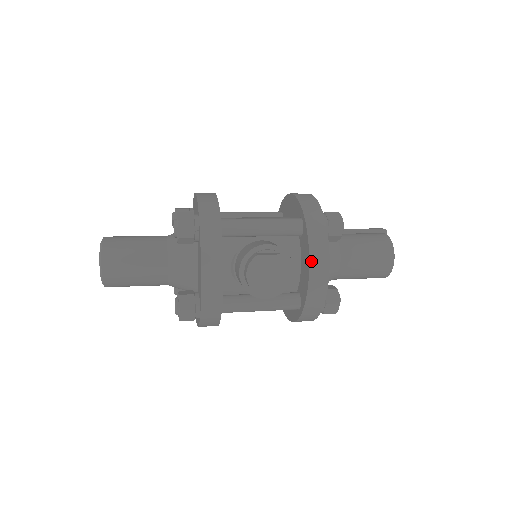
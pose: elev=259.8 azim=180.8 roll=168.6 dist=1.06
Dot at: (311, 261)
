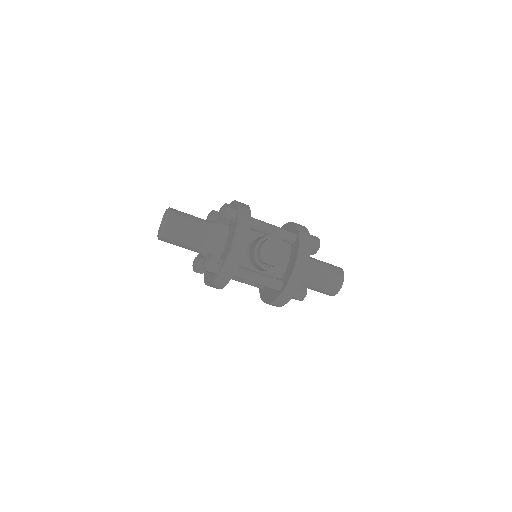
Dot at: (298, 256)
